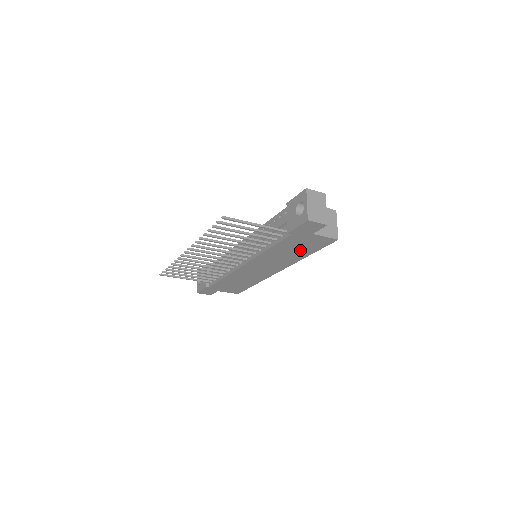
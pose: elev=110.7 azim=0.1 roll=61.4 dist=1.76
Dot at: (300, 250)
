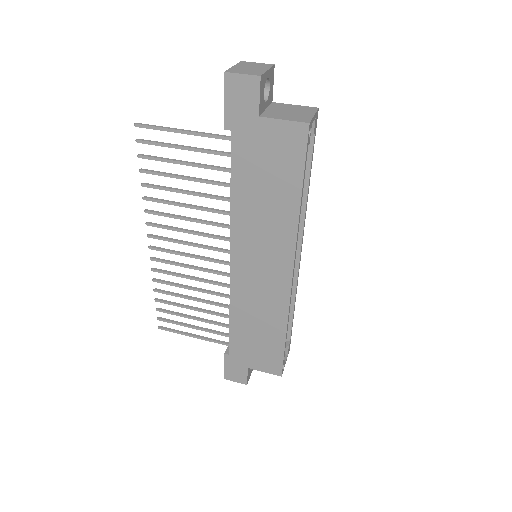
Dot at: (276, 184)
